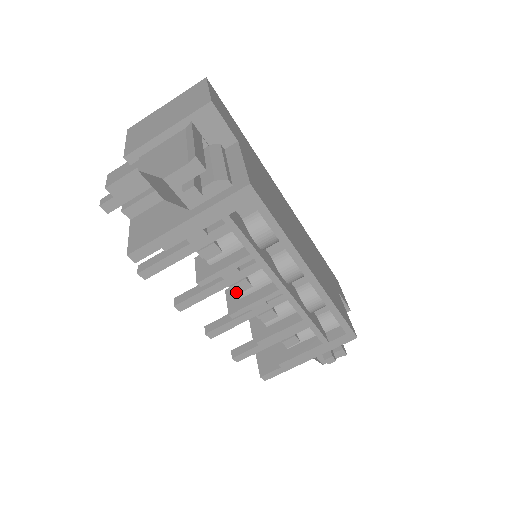
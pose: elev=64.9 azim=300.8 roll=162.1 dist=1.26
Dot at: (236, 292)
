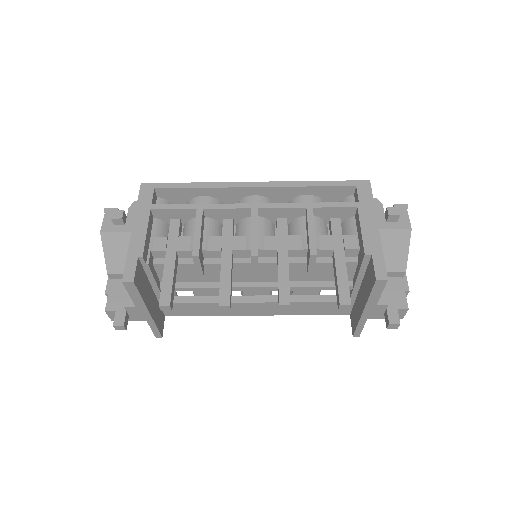
Dot at: (242, 250)
